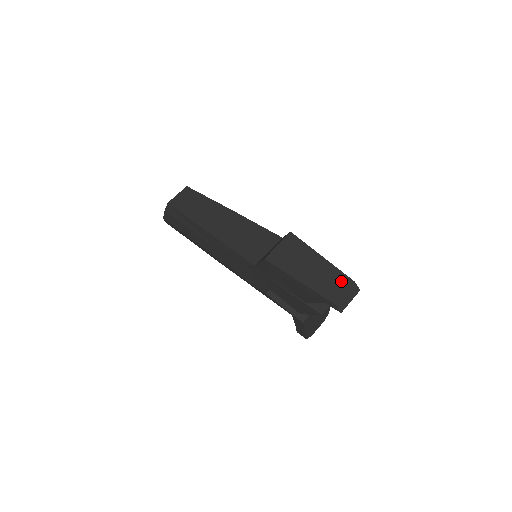
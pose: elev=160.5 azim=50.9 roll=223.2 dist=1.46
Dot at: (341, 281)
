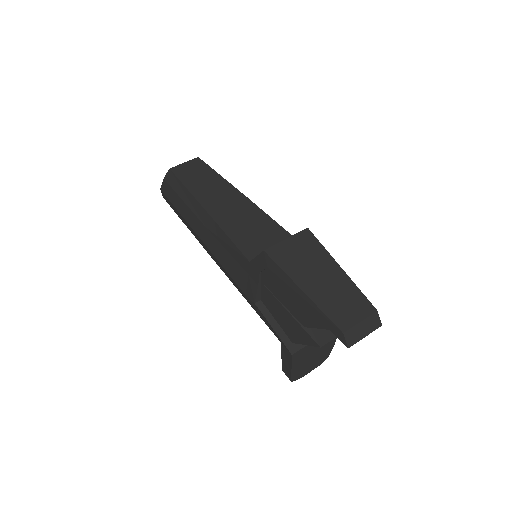
Dot at: (359, 305)
